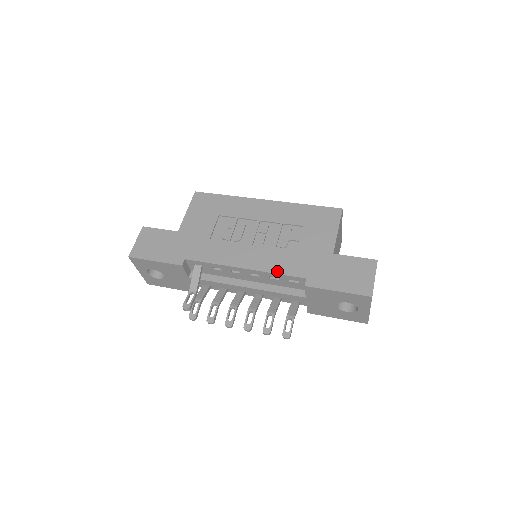
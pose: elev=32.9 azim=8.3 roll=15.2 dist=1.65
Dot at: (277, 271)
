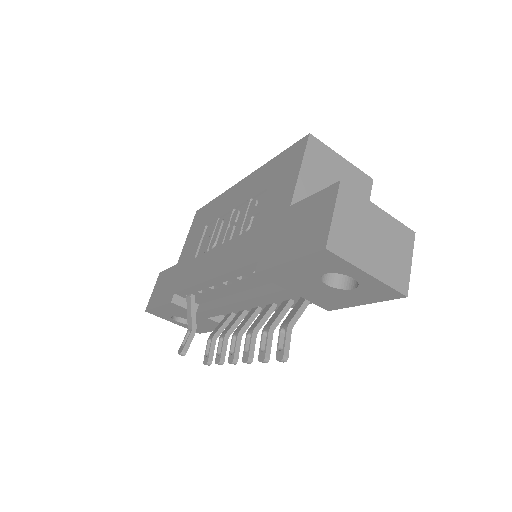
Dot at: (234, 267)
